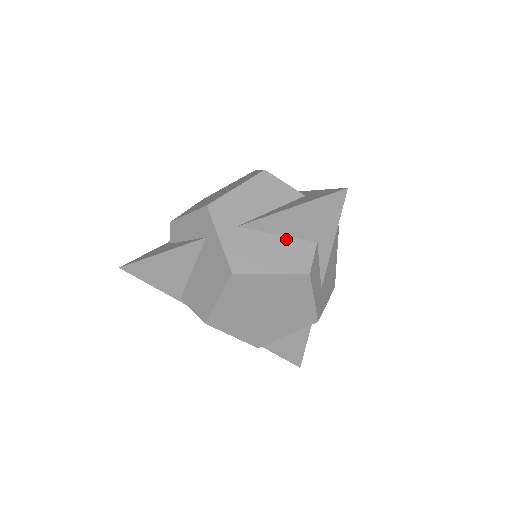
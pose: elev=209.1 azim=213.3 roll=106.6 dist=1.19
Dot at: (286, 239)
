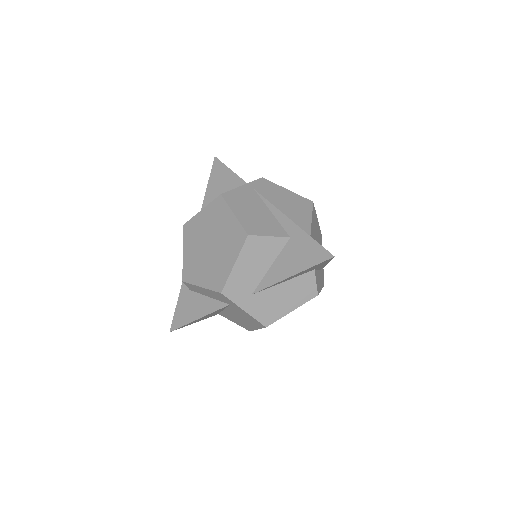
Dot at: (291, 281)
